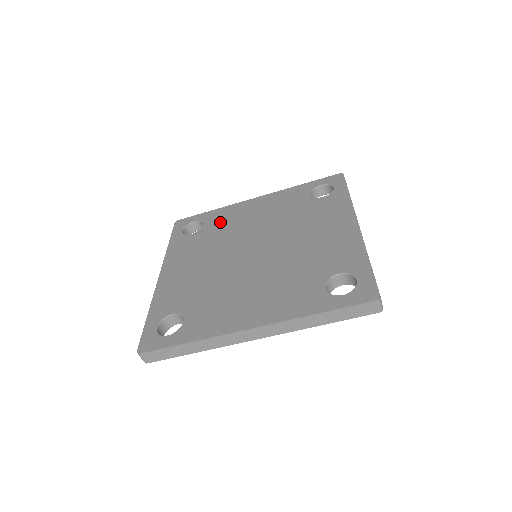
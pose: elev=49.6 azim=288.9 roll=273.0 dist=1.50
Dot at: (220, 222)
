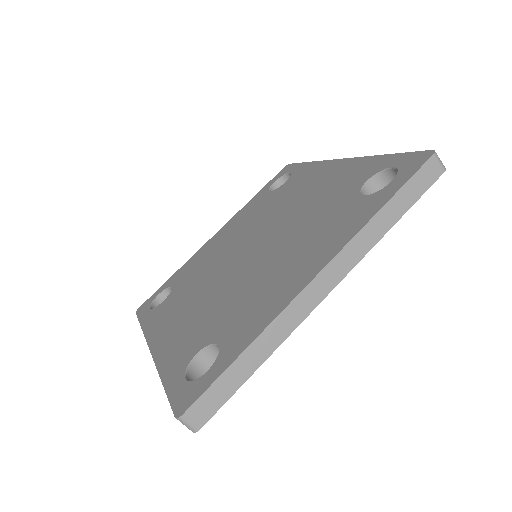
Dot at: (190, 271)
